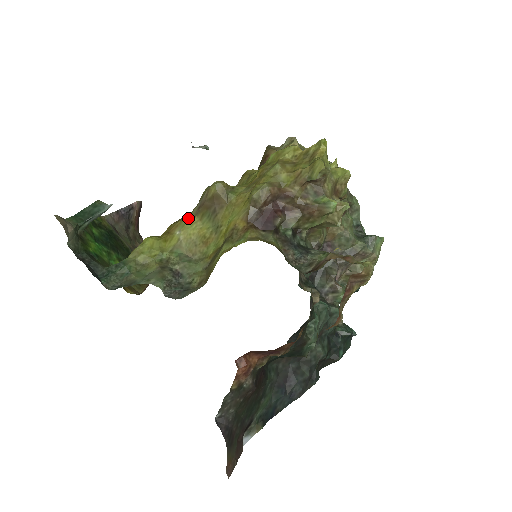
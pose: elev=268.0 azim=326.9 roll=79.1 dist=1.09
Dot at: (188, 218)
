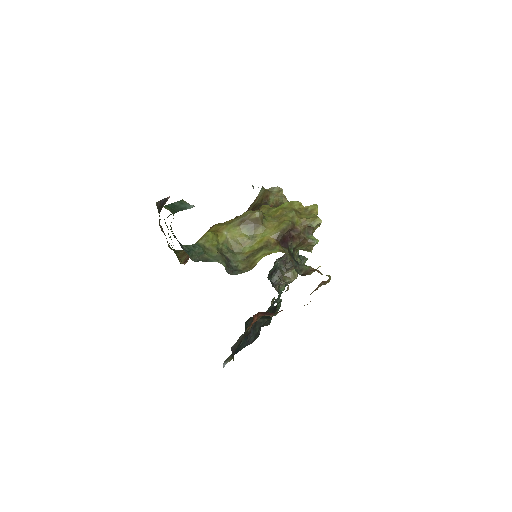
Dot at: (231, 225)
